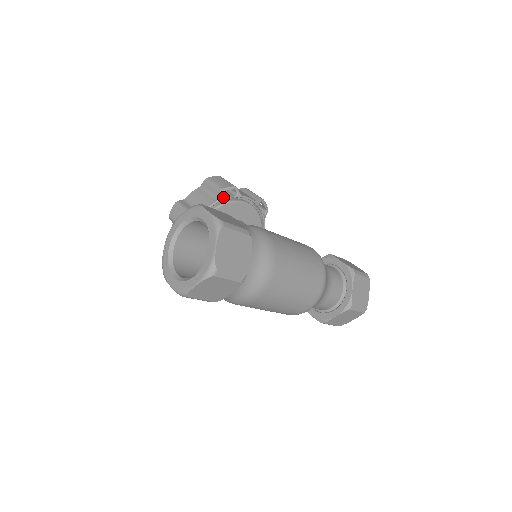
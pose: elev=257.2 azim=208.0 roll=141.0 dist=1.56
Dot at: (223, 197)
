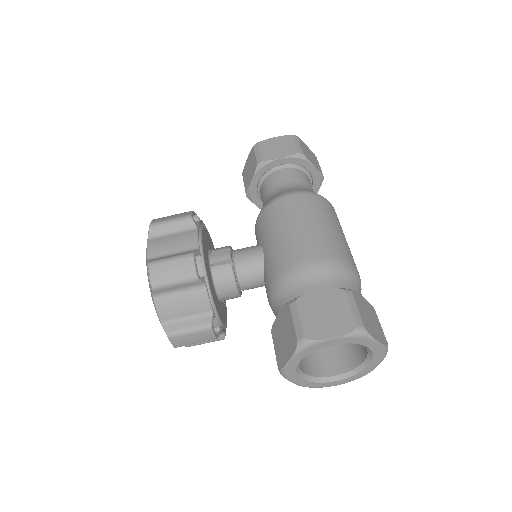
Dot at: occluded
